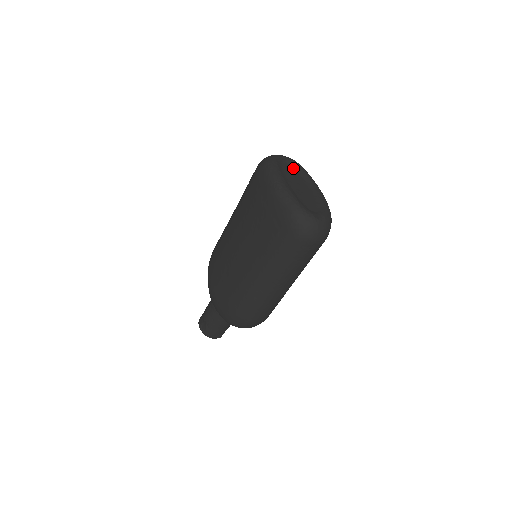
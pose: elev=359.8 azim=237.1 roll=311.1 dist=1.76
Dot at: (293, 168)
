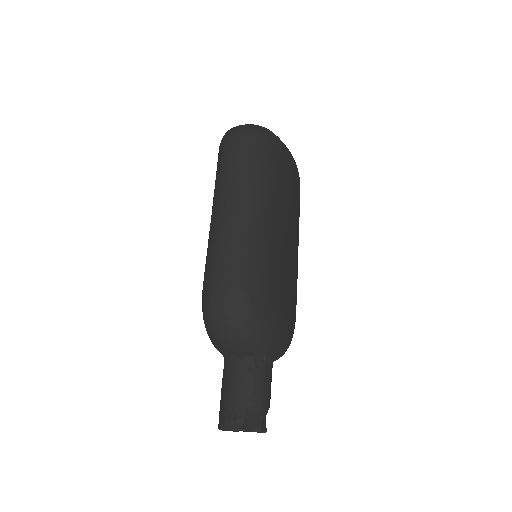
Dot at: occluded
